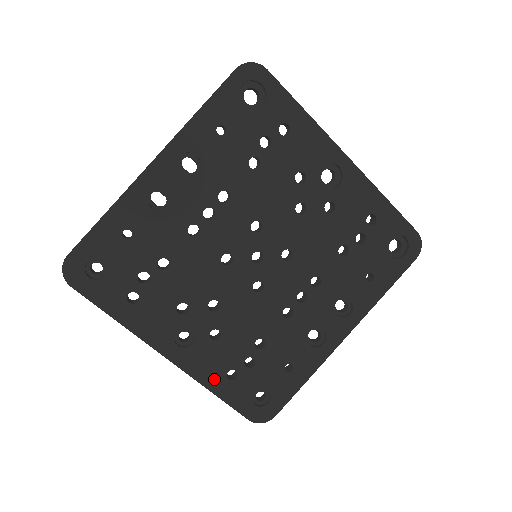
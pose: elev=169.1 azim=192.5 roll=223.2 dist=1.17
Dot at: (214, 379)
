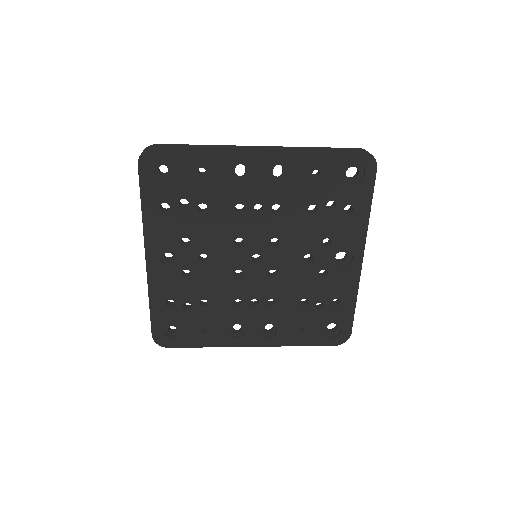
Dot at: (158, 295)
